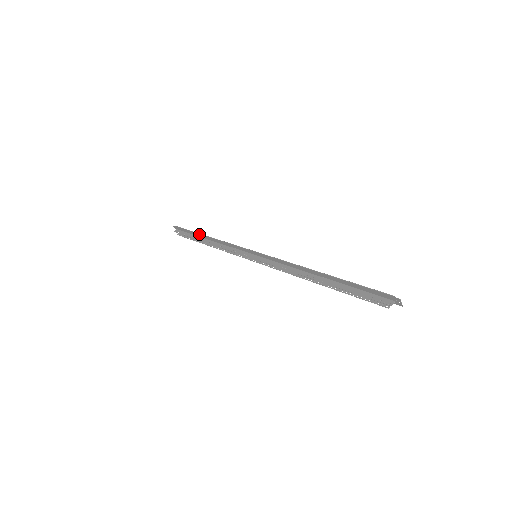
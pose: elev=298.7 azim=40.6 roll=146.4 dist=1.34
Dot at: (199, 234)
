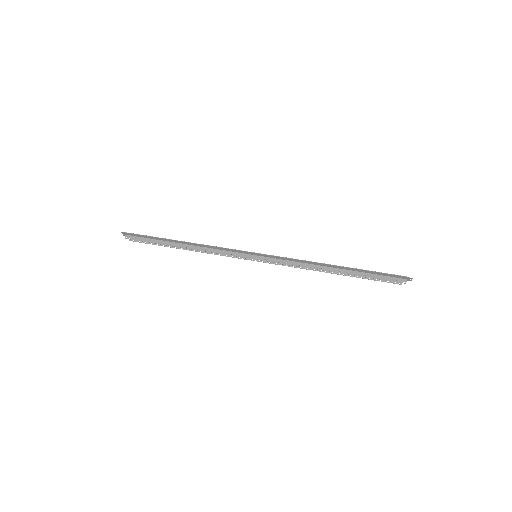
Dot at: (169, 240)
